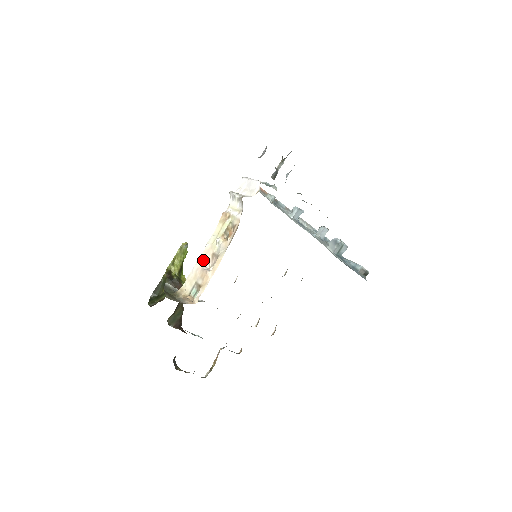
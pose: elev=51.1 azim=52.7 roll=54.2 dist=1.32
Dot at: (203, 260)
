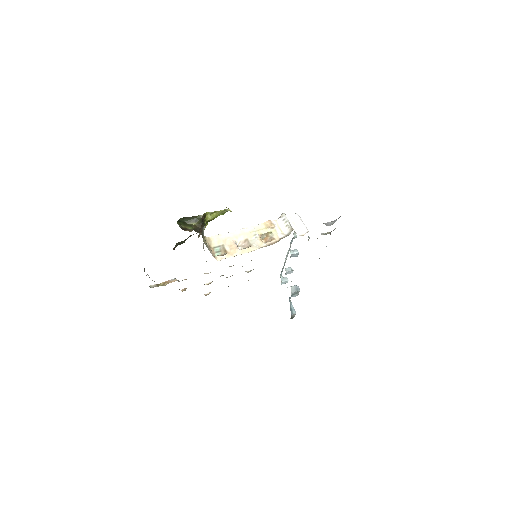
Dot at: (237, 236)
